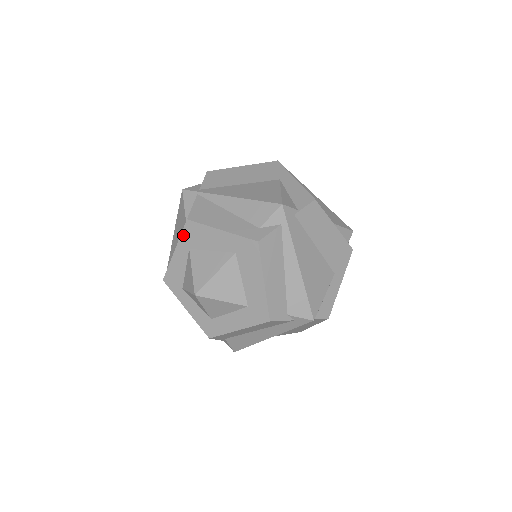
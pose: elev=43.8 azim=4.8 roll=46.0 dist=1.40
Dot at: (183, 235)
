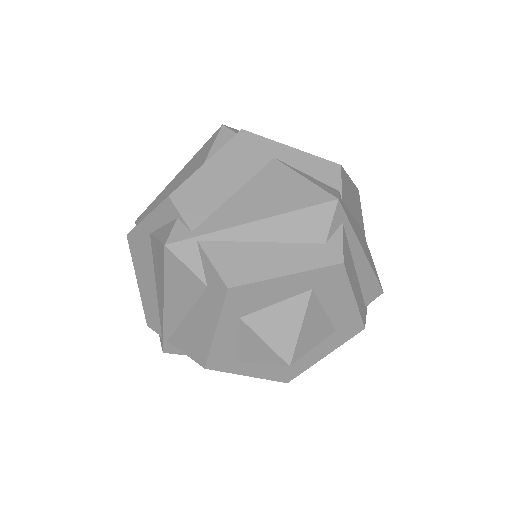
Dot at: (226, 308)
